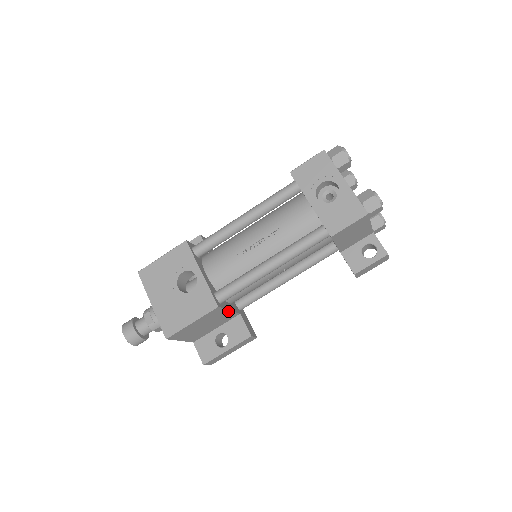
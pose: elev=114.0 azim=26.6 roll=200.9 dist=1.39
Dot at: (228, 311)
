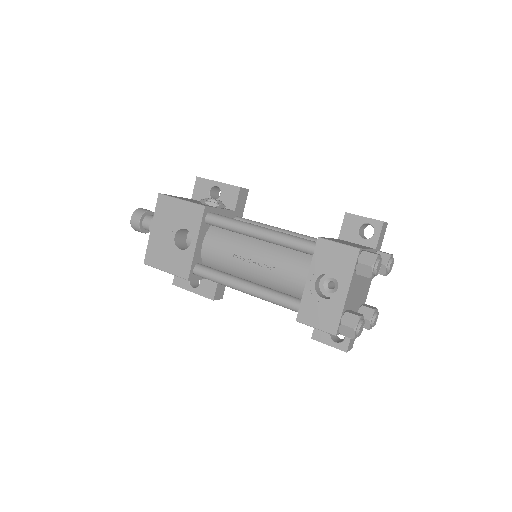
Dot at: (203, 278)
